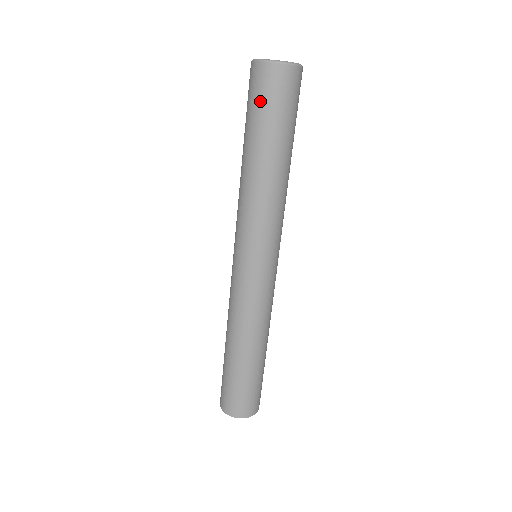
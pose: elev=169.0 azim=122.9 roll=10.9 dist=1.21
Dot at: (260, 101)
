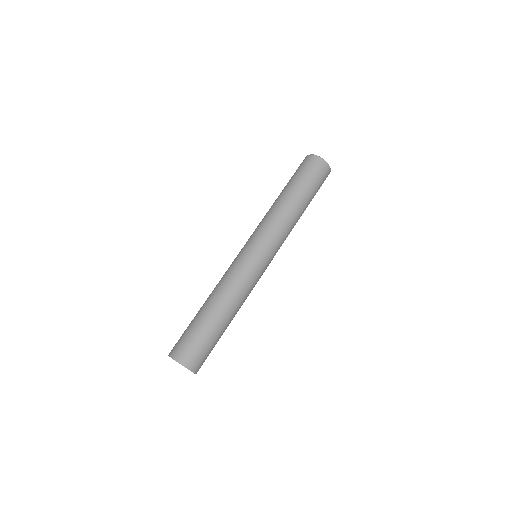
Dot at: (310, 173)
